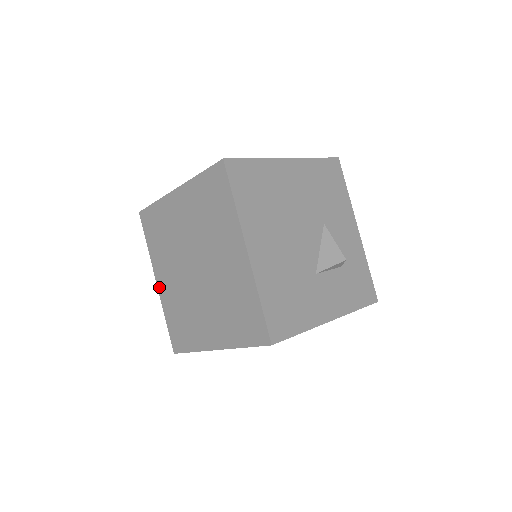
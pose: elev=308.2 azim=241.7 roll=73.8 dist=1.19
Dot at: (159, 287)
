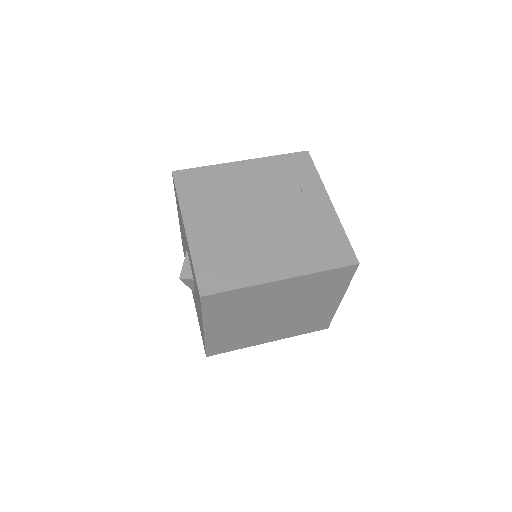
Dot at: (207, 333)
